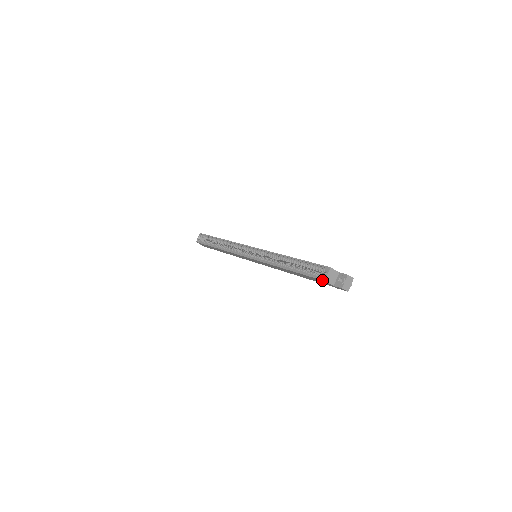
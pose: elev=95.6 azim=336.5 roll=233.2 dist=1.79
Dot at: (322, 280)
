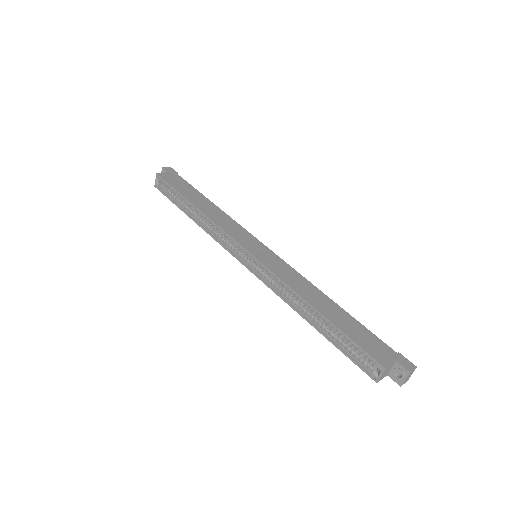
Dot at: occluded
